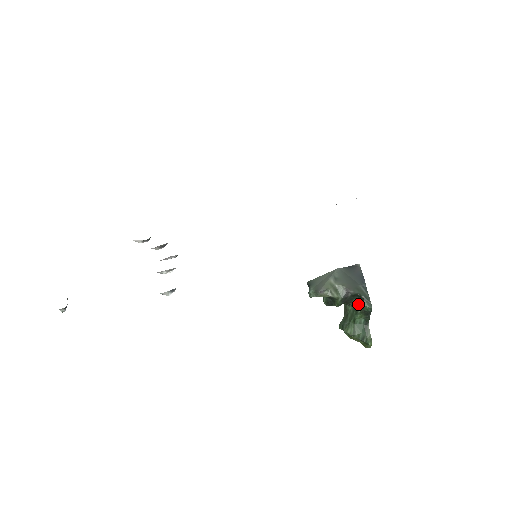
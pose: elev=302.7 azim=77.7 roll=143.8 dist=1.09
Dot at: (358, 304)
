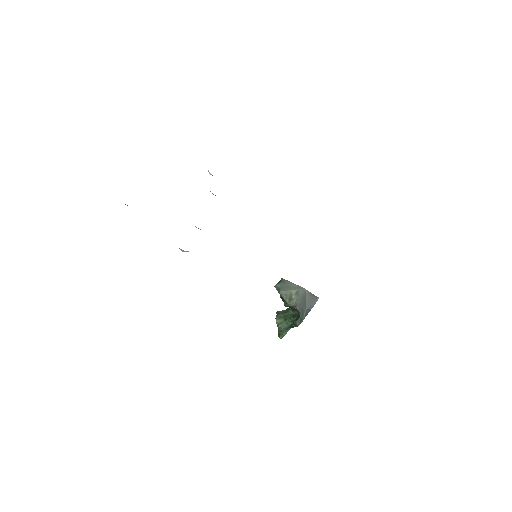
Dot at: (295, 316)
